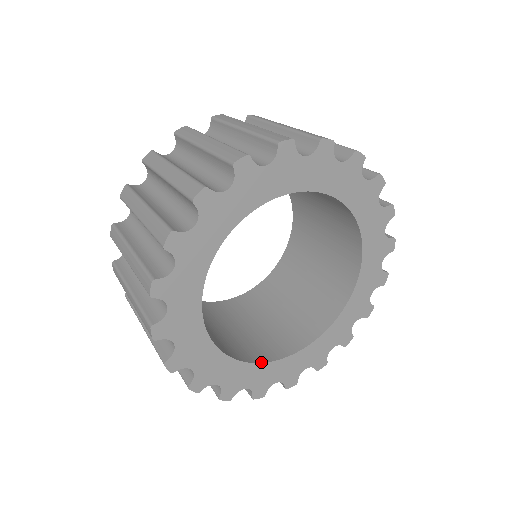
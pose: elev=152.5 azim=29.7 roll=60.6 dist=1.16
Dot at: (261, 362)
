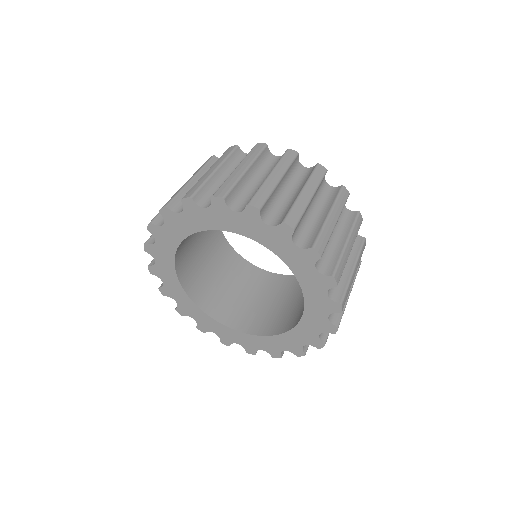
Dot at: (242, 331)
